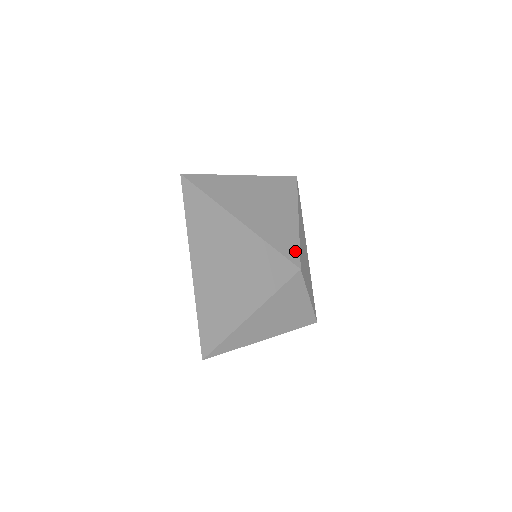
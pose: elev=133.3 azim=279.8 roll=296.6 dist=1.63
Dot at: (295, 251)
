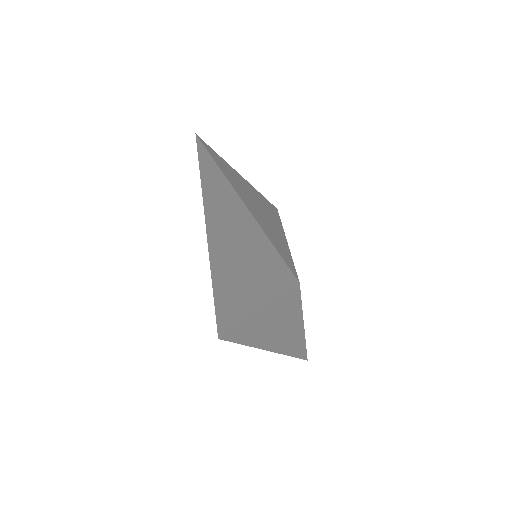
Dot at: (292, 265)
